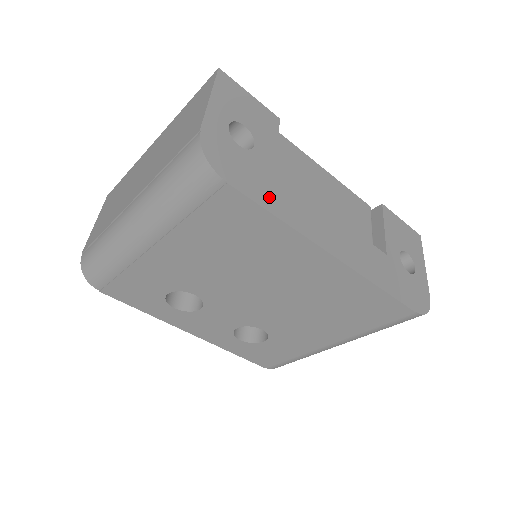
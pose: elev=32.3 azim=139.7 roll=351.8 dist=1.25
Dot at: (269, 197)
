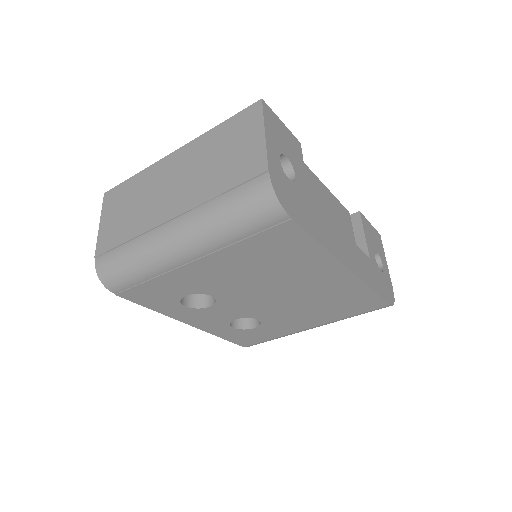
Dot at: (312, 225)
